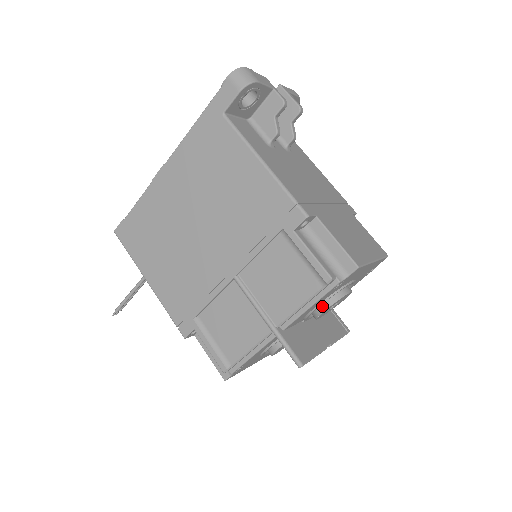
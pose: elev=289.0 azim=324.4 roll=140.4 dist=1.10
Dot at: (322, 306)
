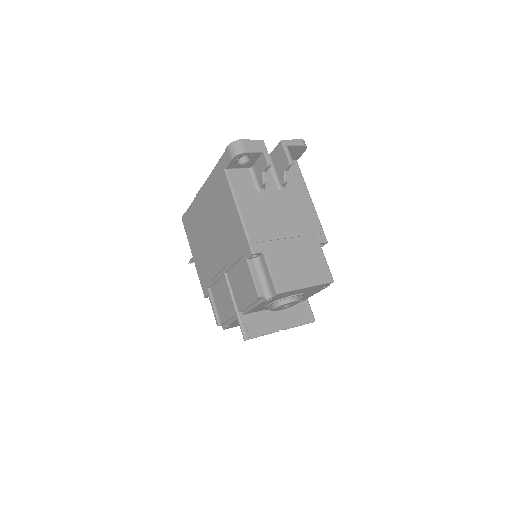
Dot at: (272, 306)
